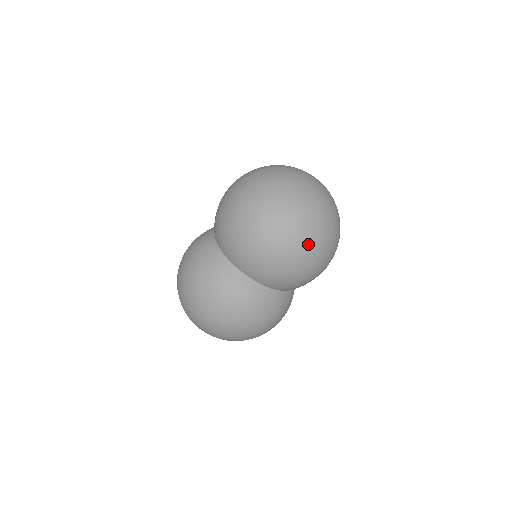
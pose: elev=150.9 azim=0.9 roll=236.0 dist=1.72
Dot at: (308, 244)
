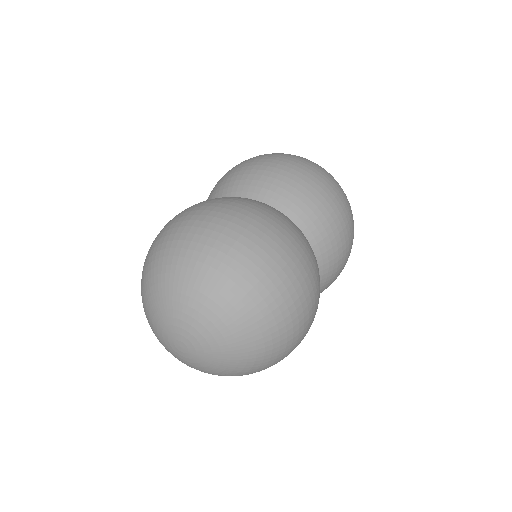
Dot at: occluded
